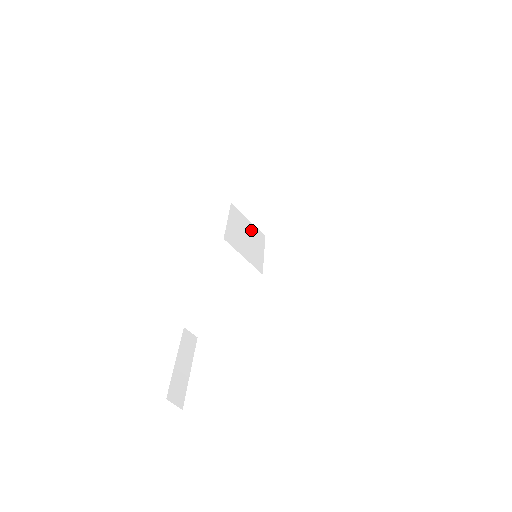
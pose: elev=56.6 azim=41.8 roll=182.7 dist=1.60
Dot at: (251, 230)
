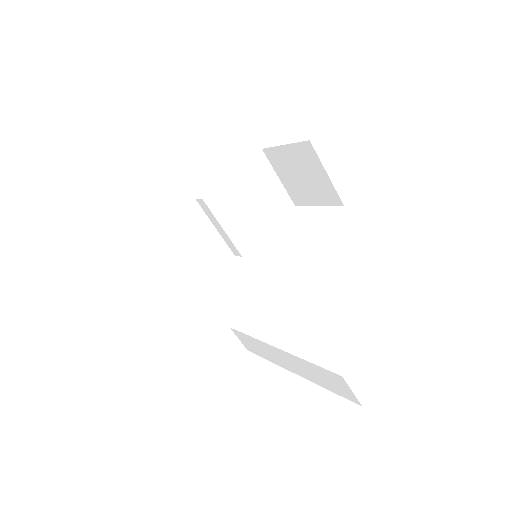
Dot at: occluded
